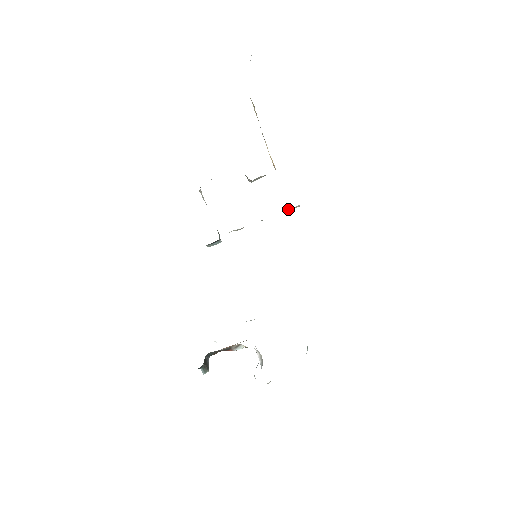
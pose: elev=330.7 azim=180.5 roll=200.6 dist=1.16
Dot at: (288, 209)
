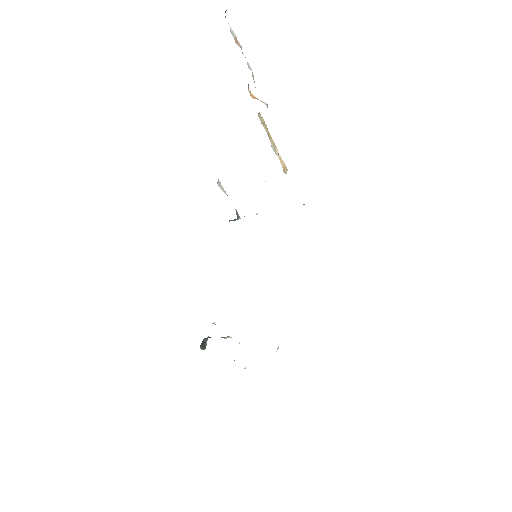
Dot at: occluded
